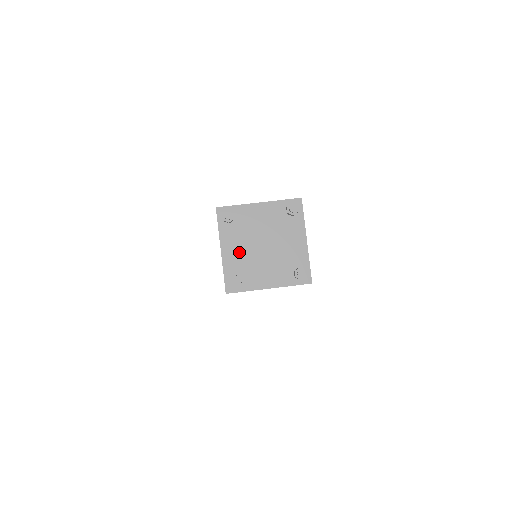
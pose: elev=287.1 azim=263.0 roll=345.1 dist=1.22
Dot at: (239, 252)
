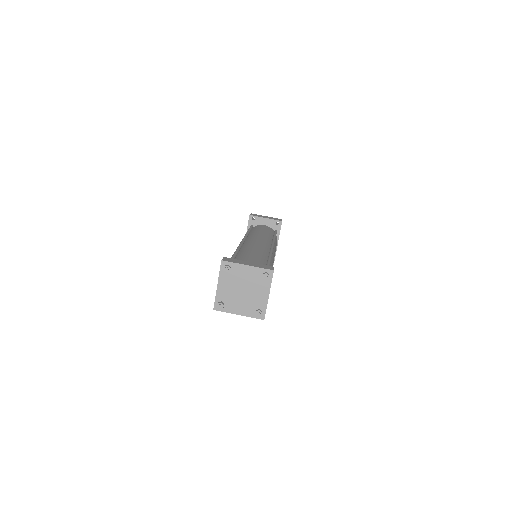
Dot at: (227, 290)
